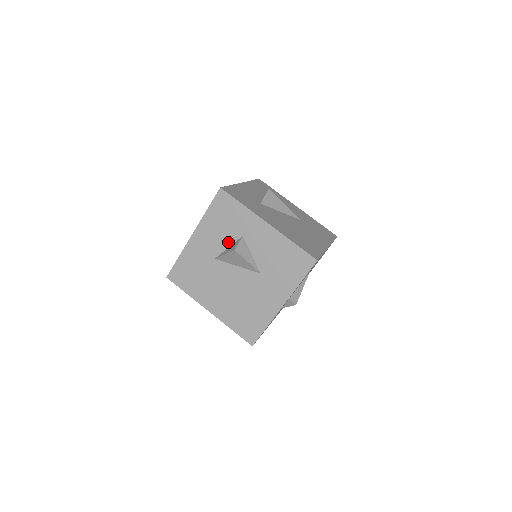
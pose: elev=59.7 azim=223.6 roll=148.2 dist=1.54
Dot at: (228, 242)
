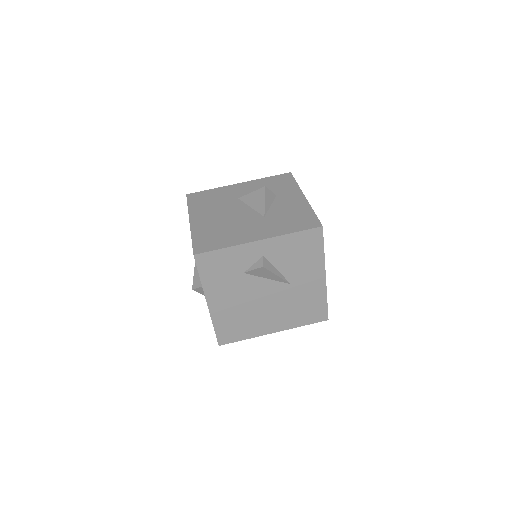
Dot at: occluded
